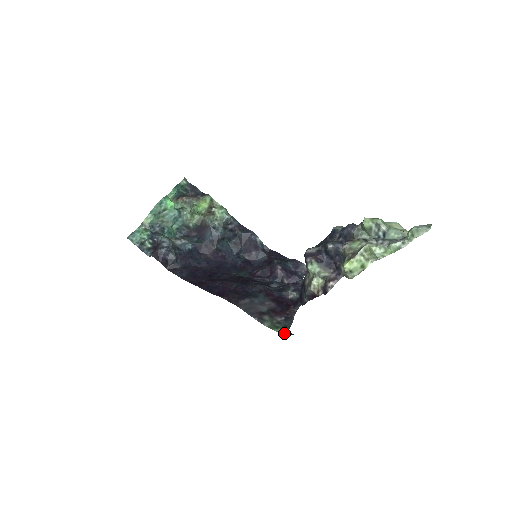
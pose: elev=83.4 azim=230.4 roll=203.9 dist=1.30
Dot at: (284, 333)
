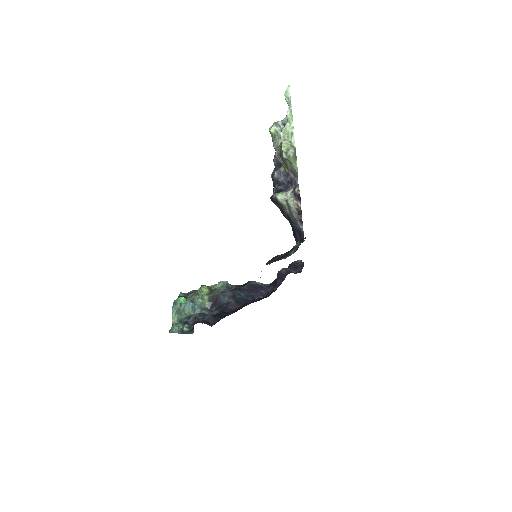
Dot at: occluded
